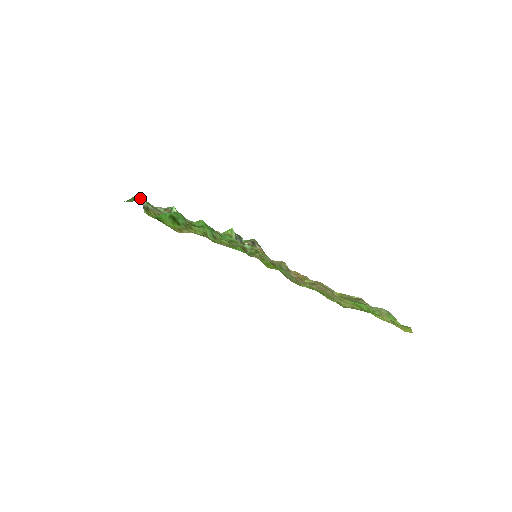
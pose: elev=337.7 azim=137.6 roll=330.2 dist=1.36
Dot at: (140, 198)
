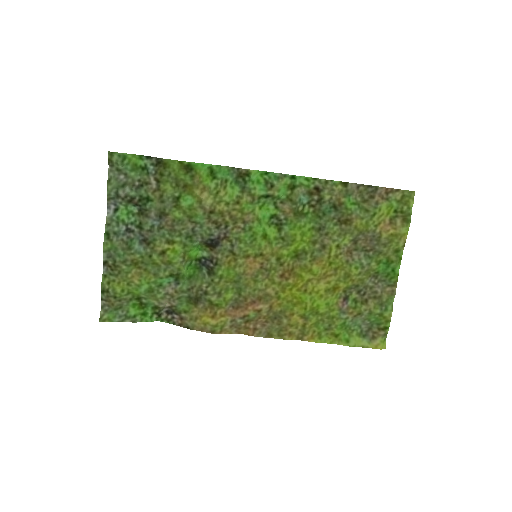
Dot at: (128, 164)
